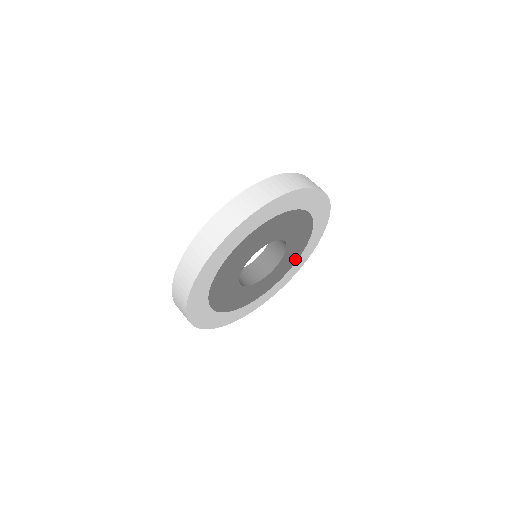
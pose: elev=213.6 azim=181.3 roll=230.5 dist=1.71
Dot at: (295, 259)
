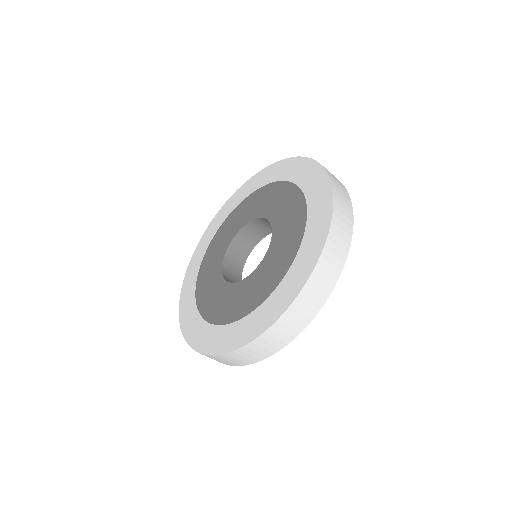
Dot at: occluded
